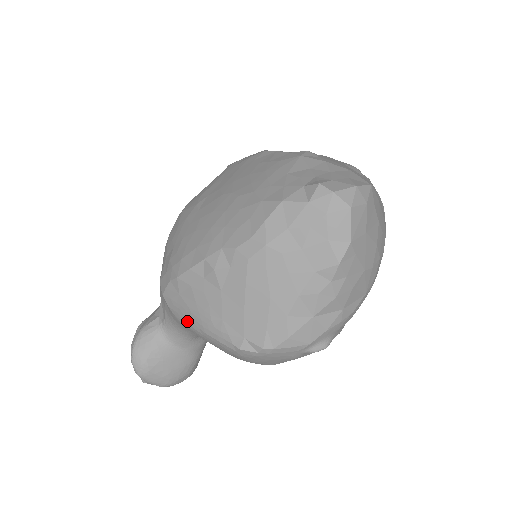
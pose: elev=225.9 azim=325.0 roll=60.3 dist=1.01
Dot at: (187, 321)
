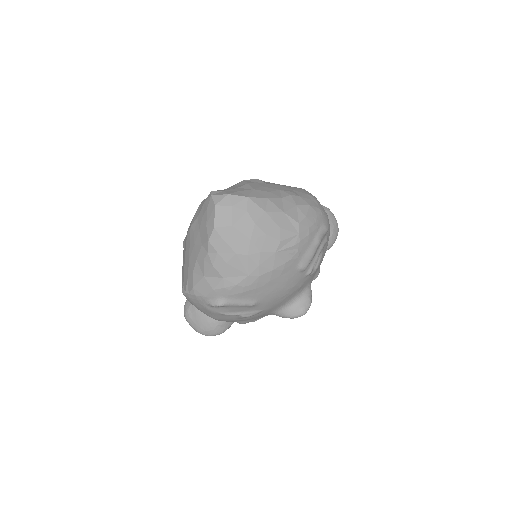
Dot at: occluded
